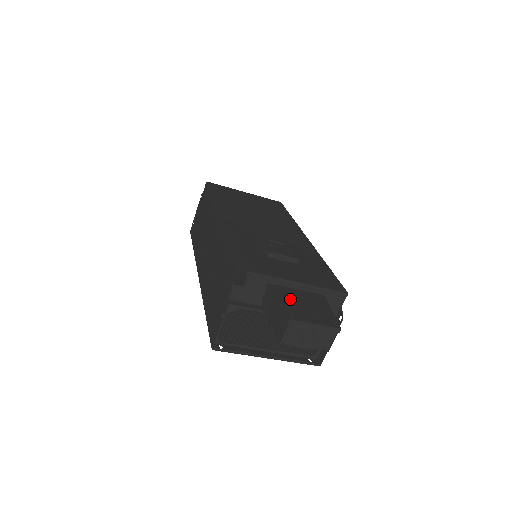
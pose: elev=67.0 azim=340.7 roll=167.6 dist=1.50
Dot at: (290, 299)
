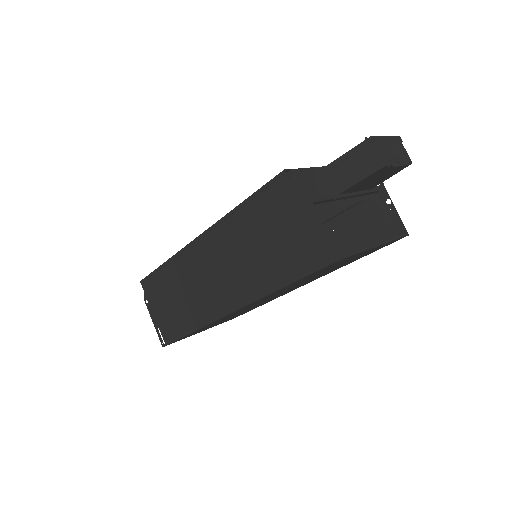
Dot at: occluded
